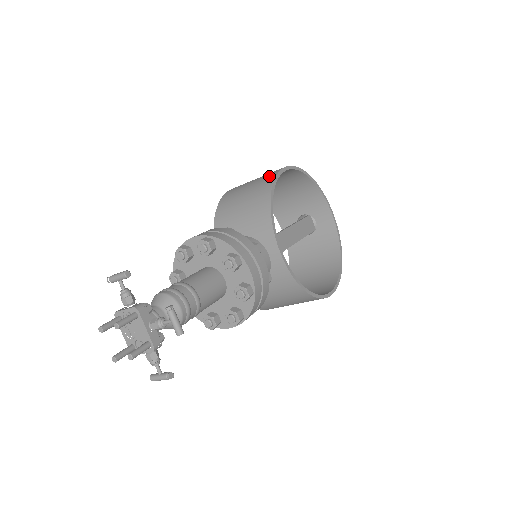
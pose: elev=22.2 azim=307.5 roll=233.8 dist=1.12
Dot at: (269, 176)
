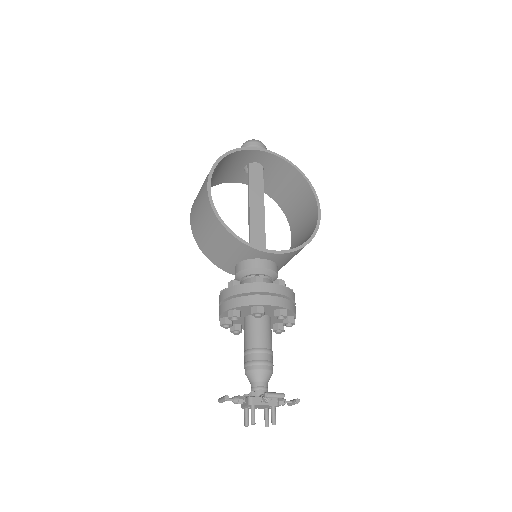
Dot at: (207, 207)
